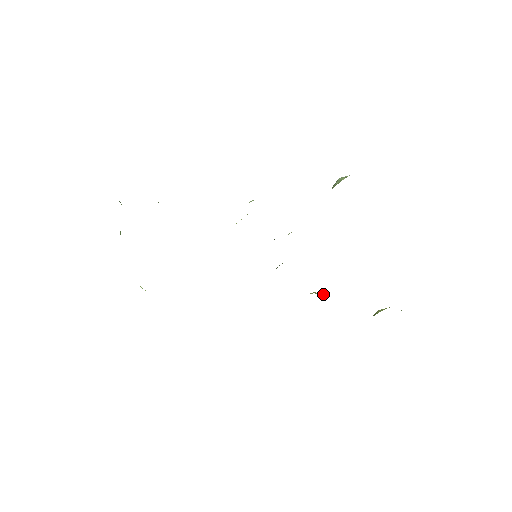
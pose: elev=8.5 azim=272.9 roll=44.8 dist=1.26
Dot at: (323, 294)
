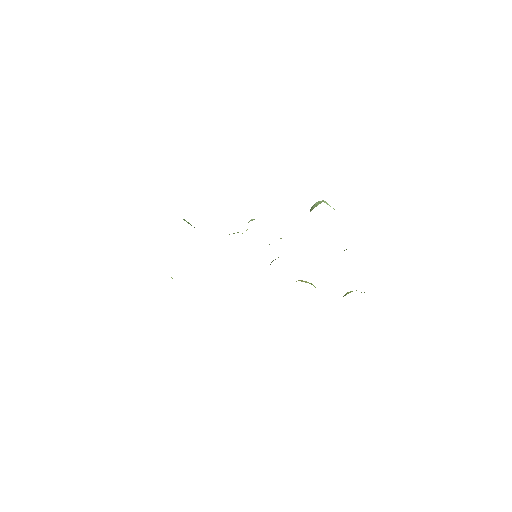
Dot at: (306, 281)
